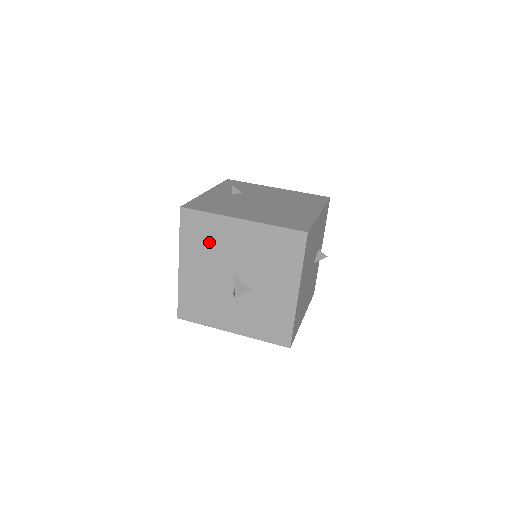
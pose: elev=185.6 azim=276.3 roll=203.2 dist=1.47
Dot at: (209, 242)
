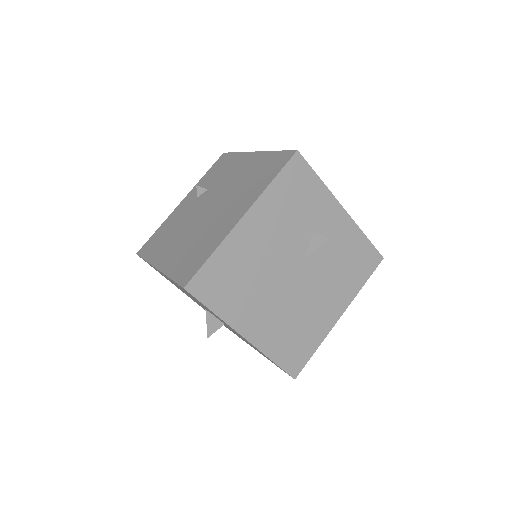
Dot at: occluded
